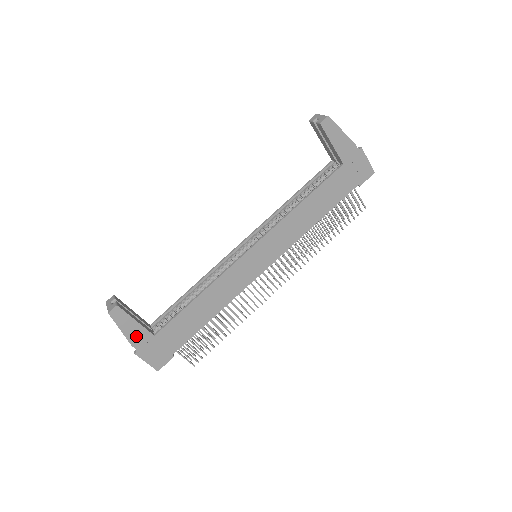
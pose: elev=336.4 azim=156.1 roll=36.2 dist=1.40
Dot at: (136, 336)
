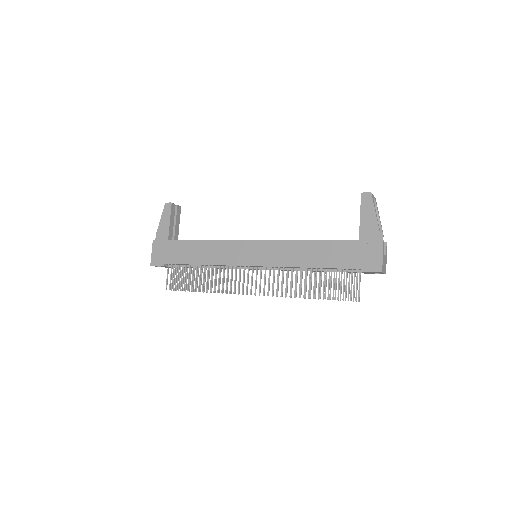
Dot at: (162, 230)
